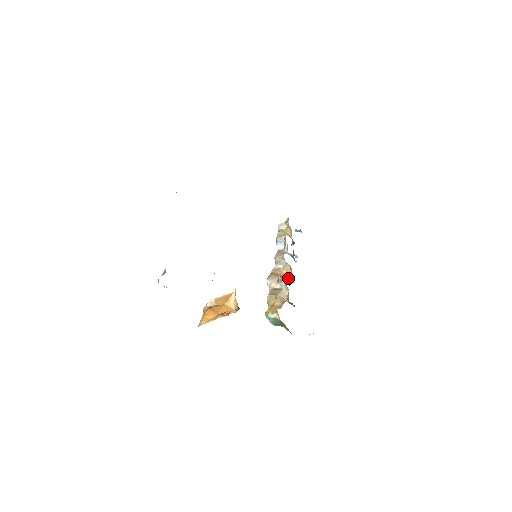
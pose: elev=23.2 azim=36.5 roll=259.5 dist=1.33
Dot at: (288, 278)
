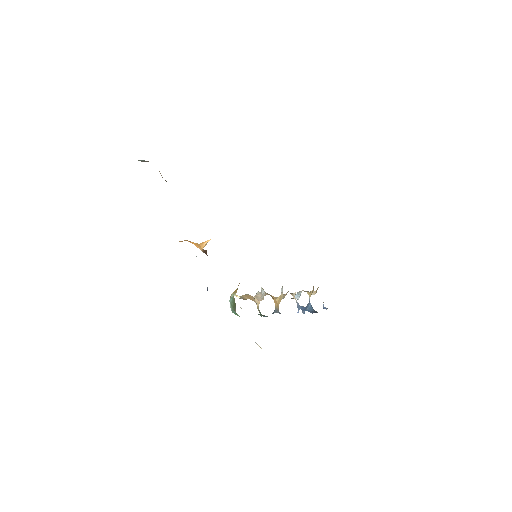
Dot at: (277, 306)
